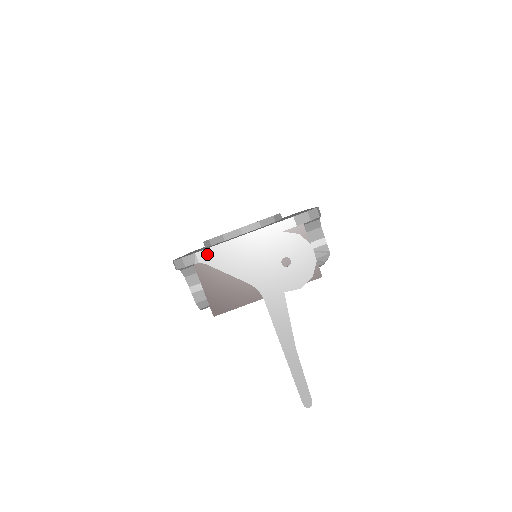
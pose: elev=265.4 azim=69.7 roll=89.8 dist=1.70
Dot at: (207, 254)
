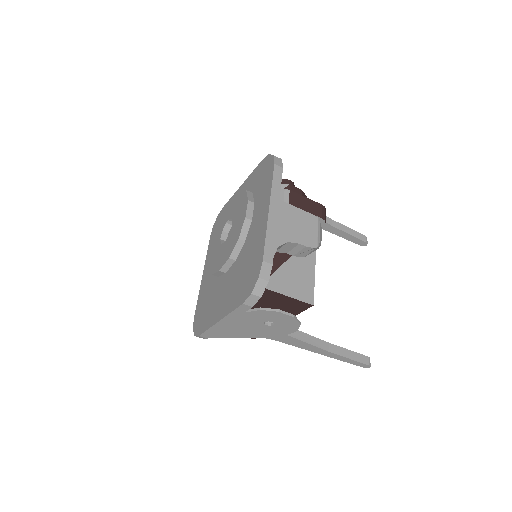
Dot at: (207, 334)
